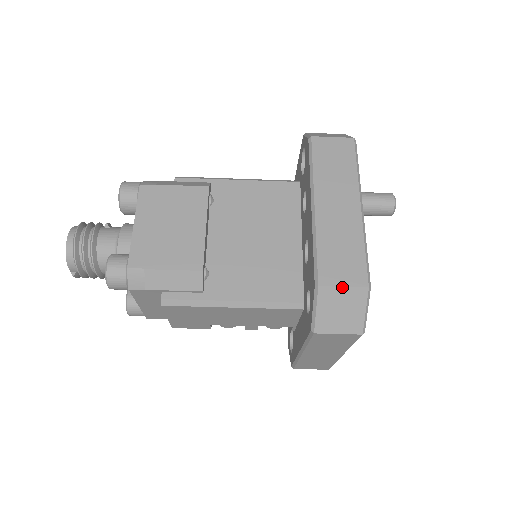
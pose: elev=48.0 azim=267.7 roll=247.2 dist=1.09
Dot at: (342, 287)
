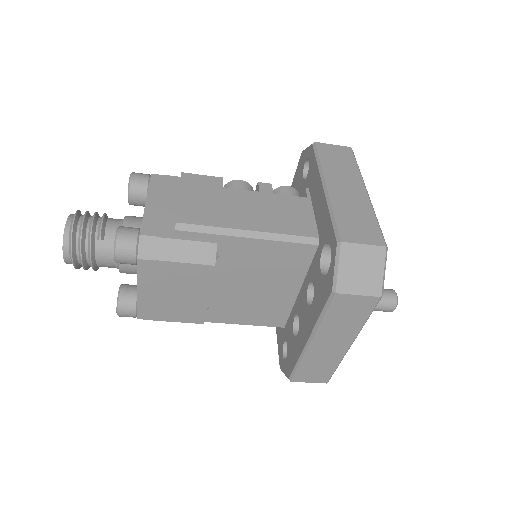
Dot at: (308, 382)
